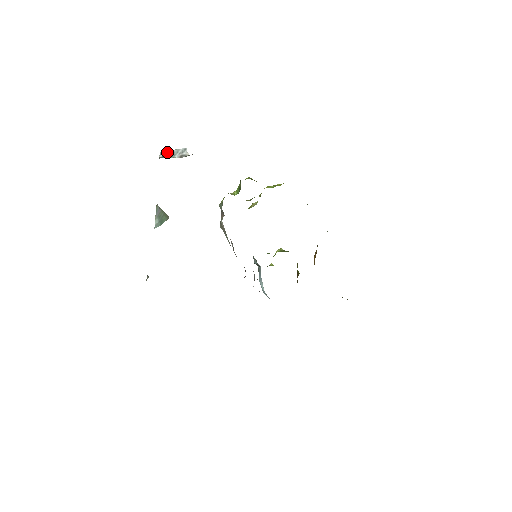
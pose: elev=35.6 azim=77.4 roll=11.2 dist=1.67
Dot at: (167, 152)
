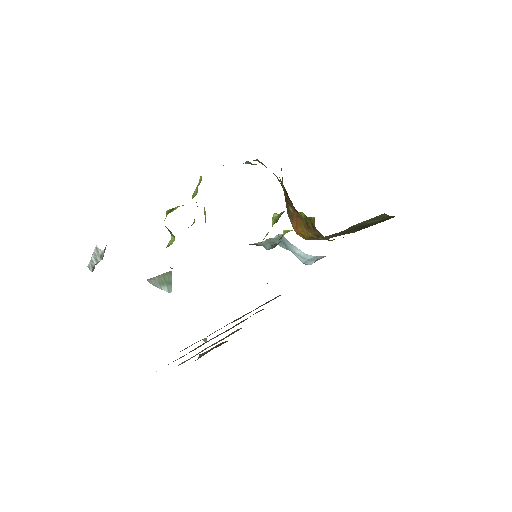
Dot at: (90, 262)
